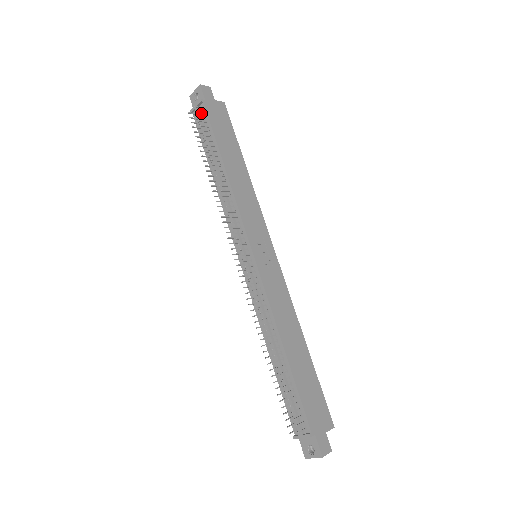
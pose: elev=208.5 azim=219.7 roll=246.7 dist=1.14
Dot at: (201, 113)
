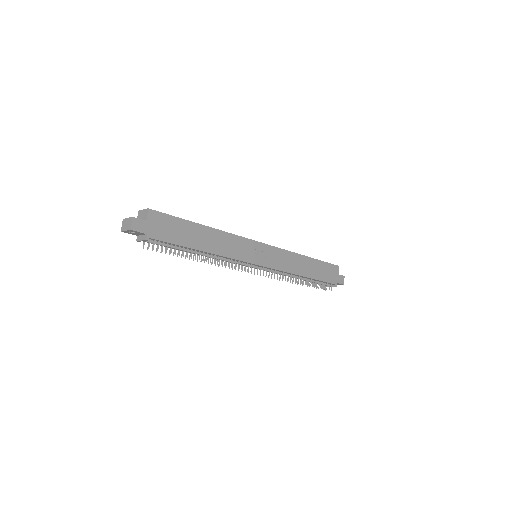
Dot at: (152, 240)
